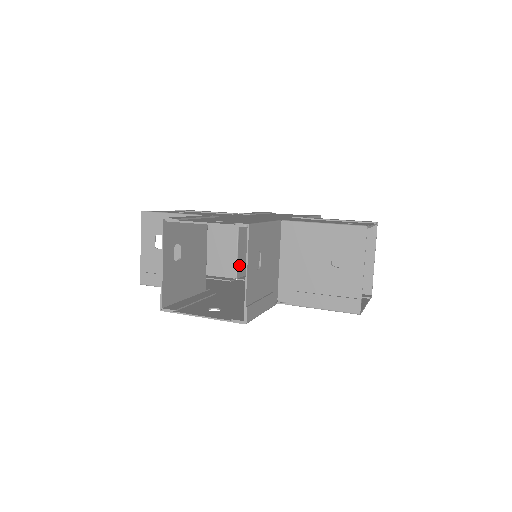
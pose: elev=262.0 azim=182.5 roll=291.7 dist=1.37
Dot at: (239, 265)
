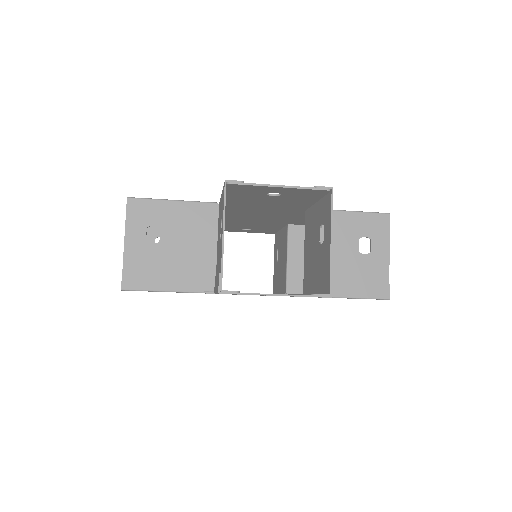
Dot at: occluded
